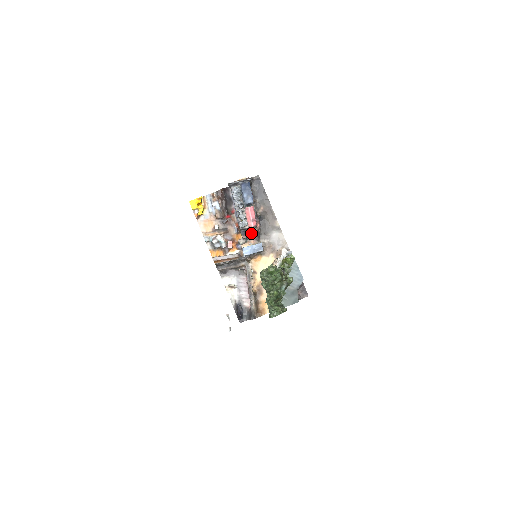
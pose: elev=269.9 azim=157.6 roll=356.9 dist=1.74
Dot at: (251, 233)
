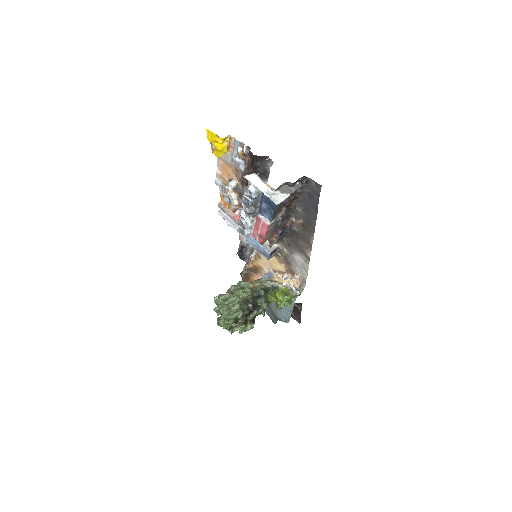
Dot at: occluded
